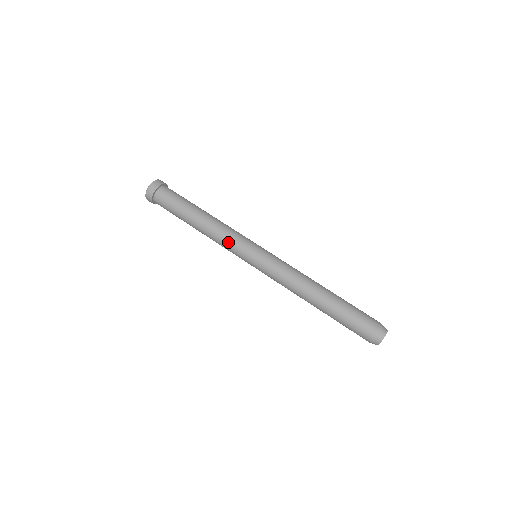
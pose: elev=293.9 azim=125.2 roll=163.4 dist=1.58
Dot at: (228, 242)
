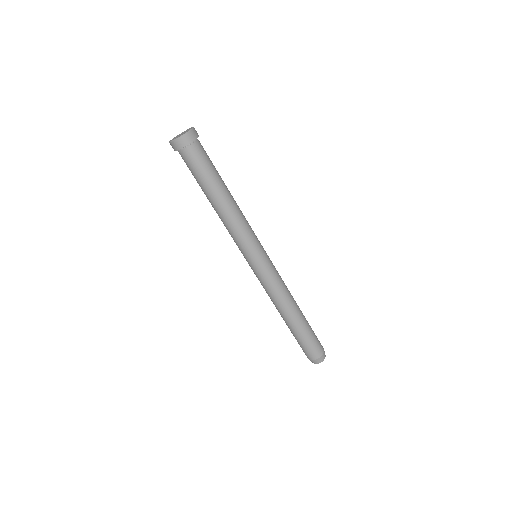
Dot at: occluded
